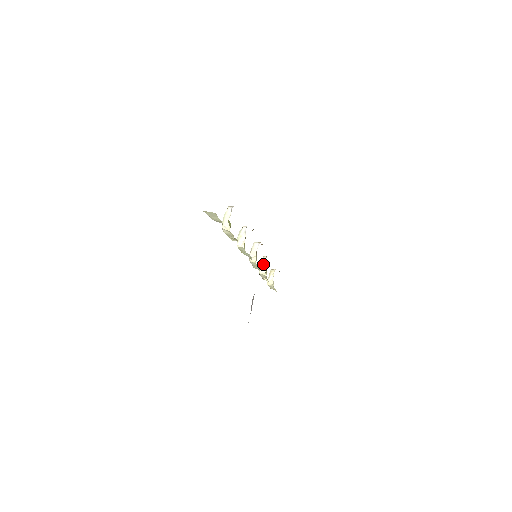
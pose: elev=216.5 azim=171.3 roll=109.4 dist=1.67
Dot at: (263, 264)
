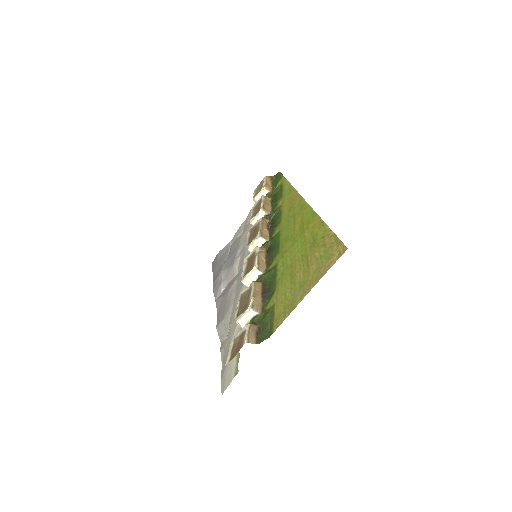
Dot at: (259, 218)
